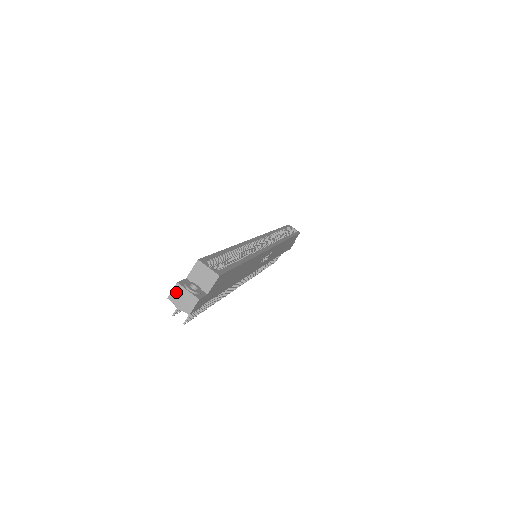
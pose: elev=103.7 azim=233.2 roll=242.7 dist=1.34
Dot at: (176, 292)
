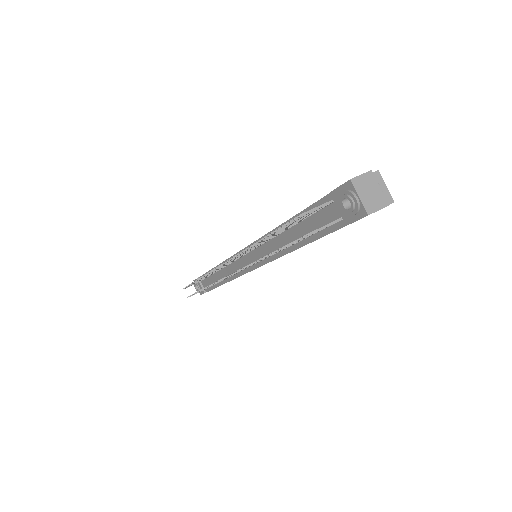
Dot at: (365, 179)
